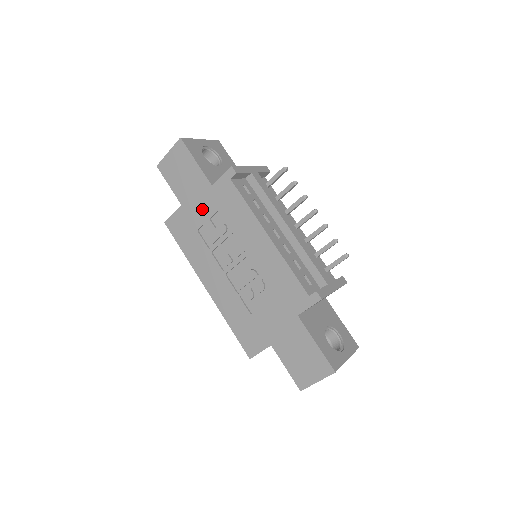
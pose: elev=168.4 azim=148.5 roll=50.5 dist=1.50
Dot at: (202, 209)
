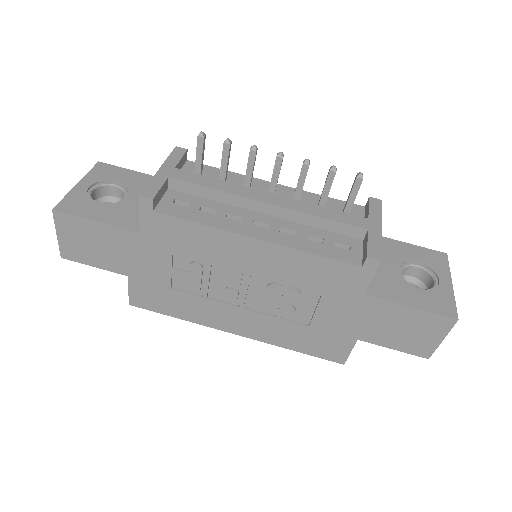
Dot at: (154, 265)
